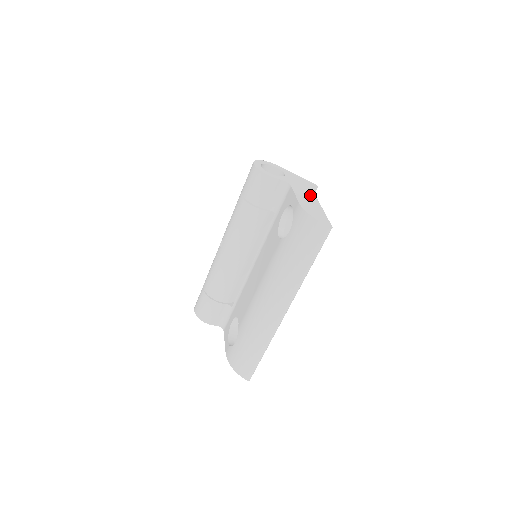
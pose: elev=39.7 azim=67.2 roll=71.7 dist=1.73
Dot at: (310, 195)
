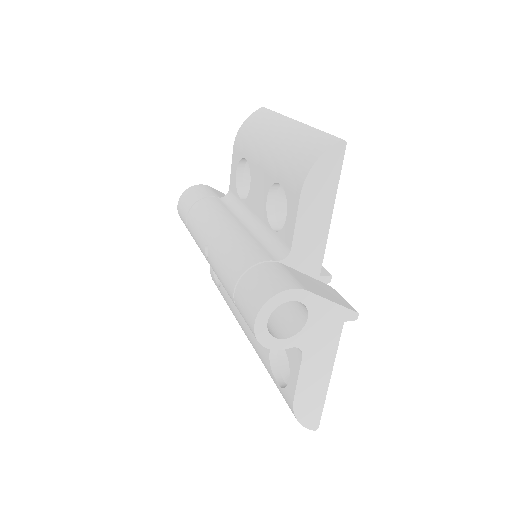
Dot at: (325, 363)
